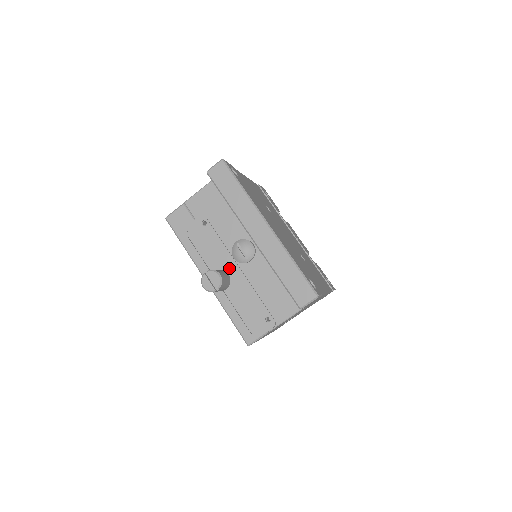
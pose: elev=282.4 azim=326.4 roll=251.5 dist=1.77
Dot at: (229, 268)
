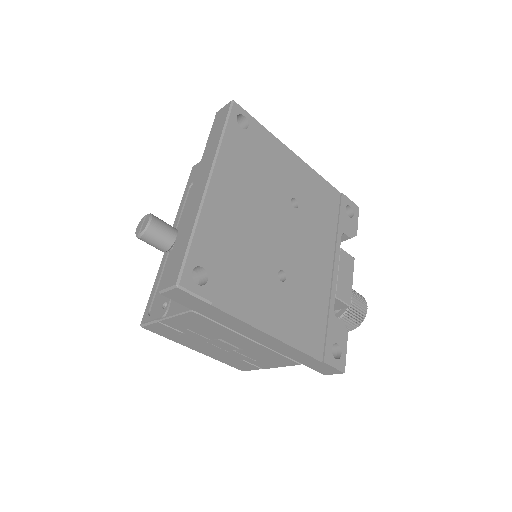
Dot at: occluded
